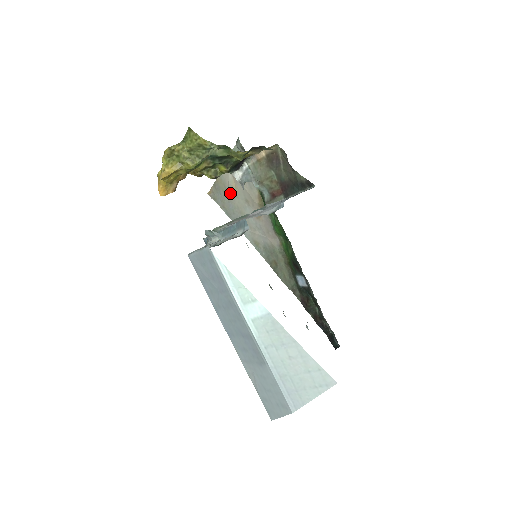
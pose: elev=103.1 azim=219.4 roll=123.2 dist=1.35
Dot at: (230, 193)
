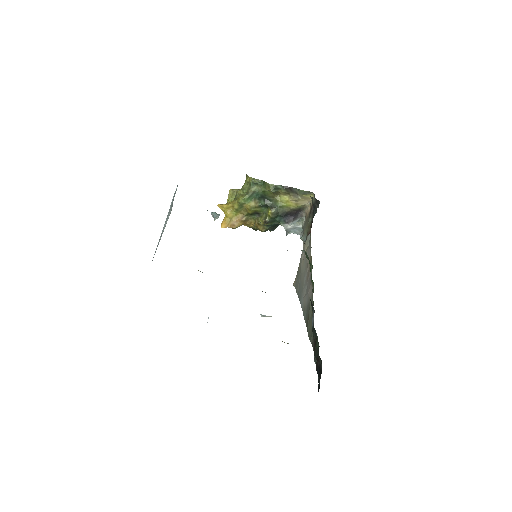
Dot at: (301, 271)
